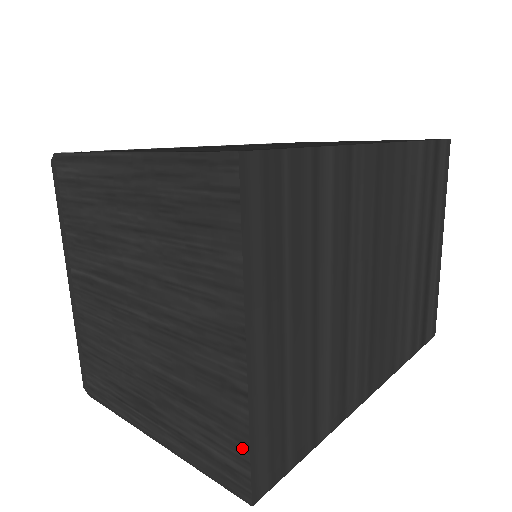
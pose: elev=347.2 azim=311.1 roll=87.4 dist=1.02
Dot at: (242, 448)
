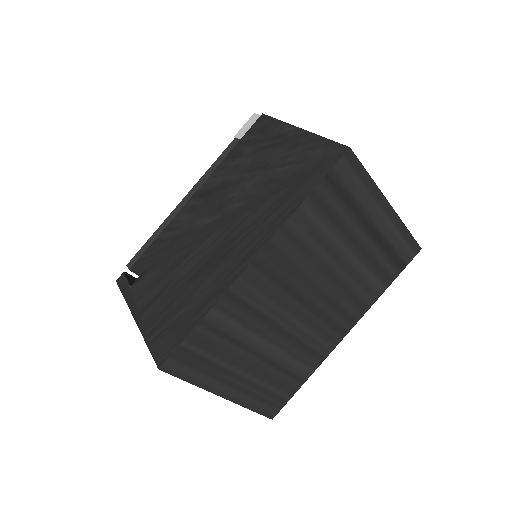
Dot at: occluded
